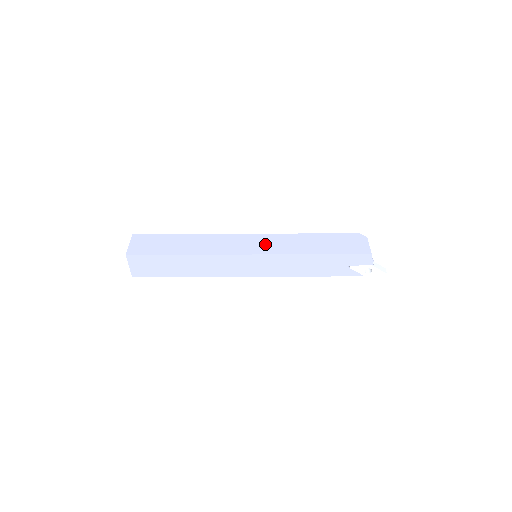
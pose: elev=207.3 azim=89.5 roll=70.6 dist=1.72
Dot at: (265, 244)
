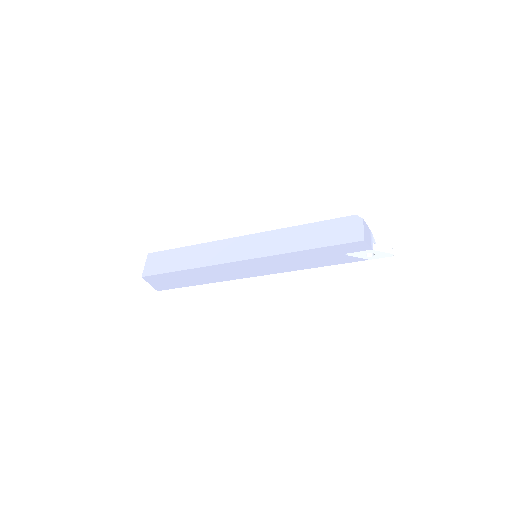
Dot at: (258, 245)
